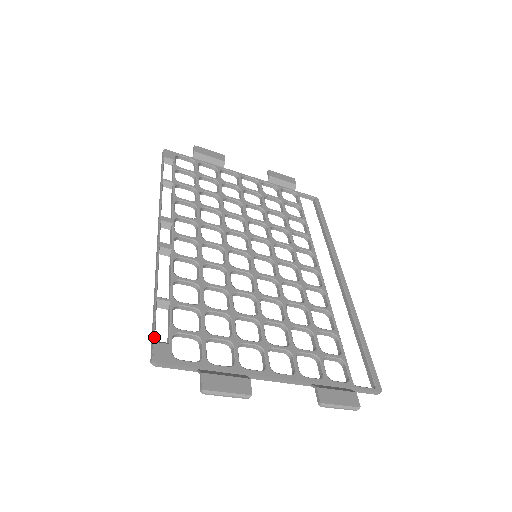
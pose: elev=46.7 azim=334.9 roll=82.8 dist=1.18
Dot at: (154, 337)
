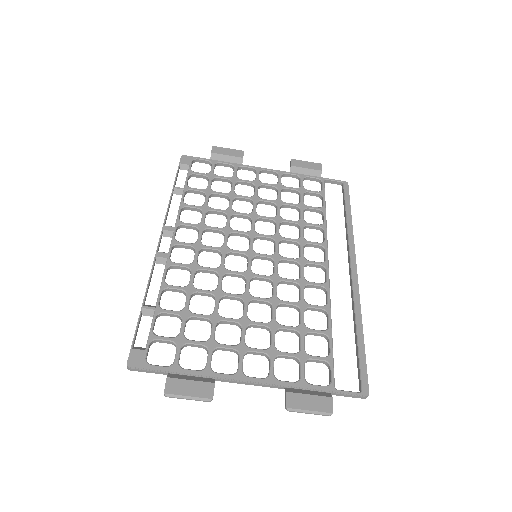
Dot at: (132, 344)
